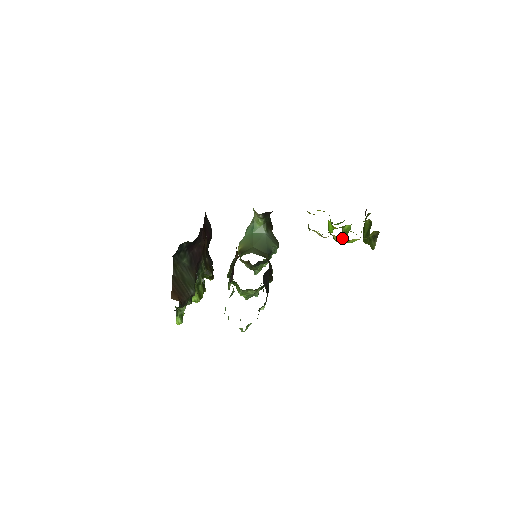
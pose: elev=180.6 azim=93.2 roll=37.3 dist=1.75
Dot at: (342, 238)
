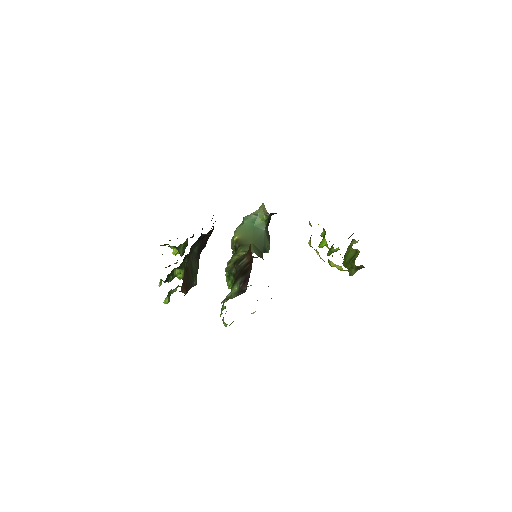
Dot at: (337, 265)
